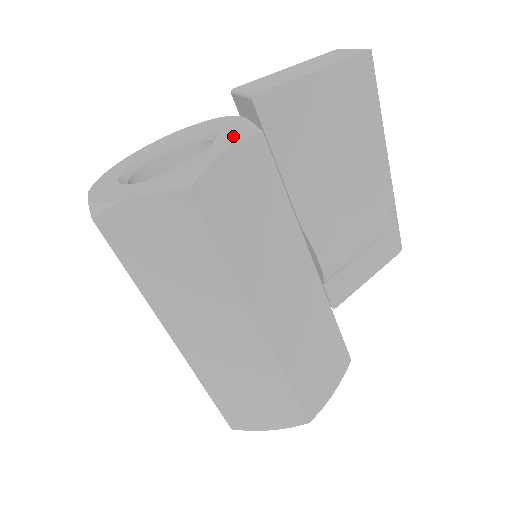
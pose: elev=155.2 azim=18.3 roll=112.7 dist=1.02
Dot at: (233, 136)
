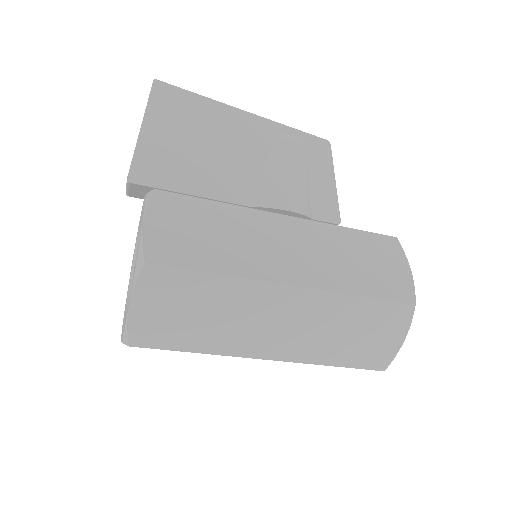
Dot at: (143, 212)
